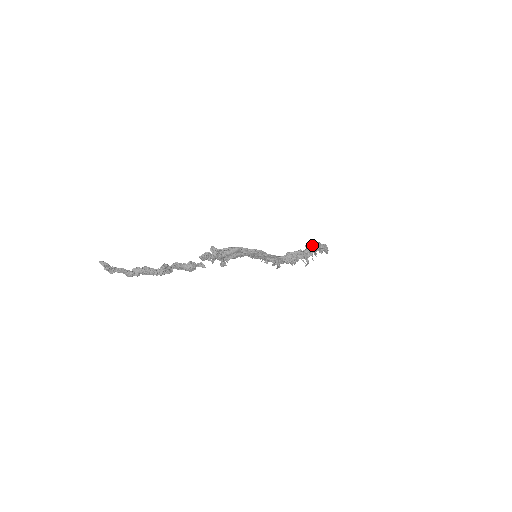
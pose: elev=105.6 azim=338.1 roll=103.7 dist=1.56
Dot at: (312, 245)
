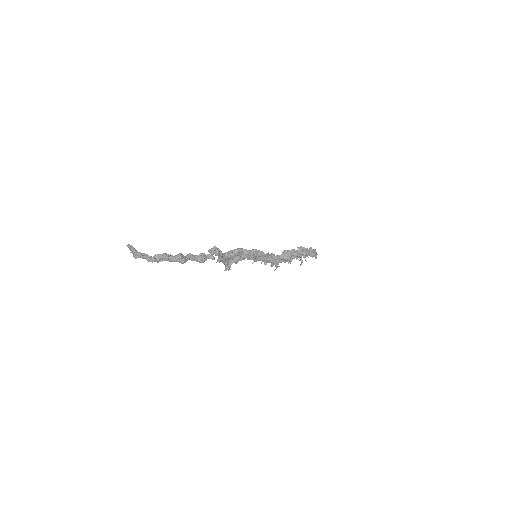
Dot at: occluded
